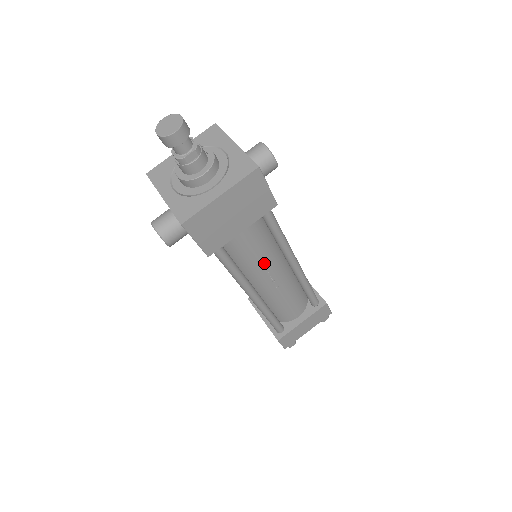
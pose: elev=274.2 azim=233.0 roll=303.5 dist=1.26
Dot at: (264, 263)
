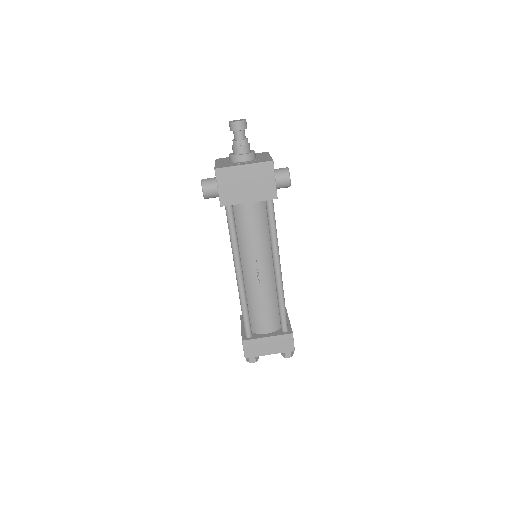
Dot at: (256, 250)
